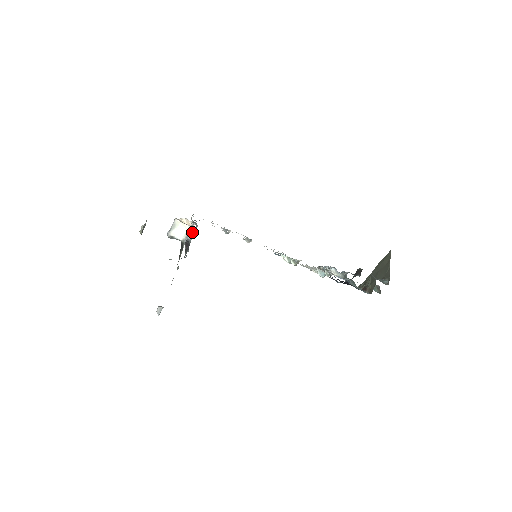
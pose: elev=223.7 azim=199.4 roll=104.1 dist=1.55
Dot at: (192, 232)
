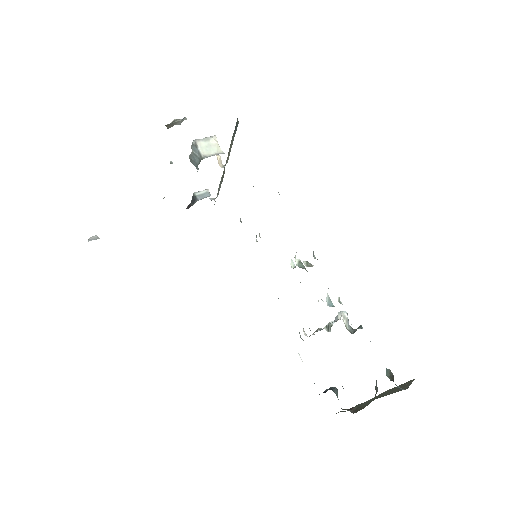
Dot at: (207, 196)
